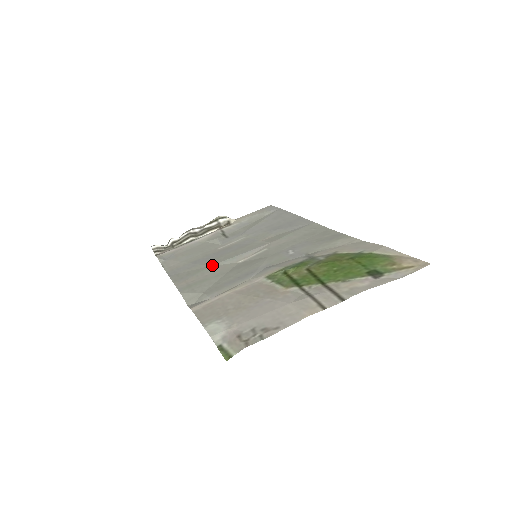
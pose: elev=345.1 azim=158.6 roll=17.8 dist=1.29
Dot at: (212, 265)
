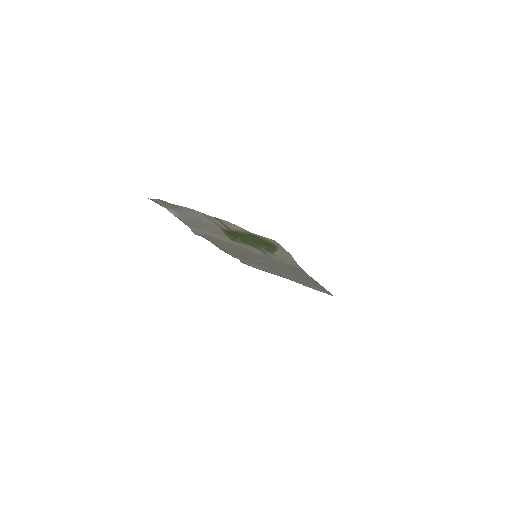
Dot at: occluded
